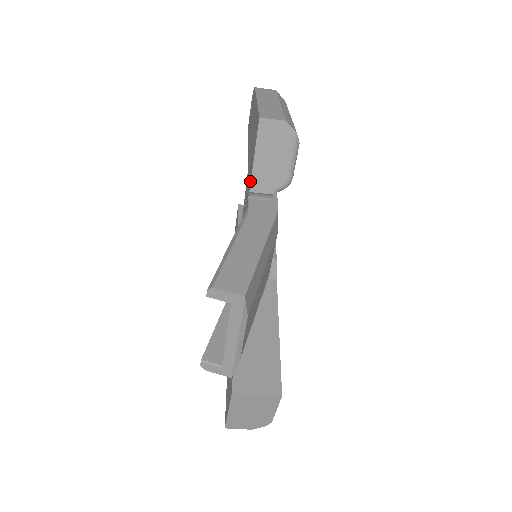
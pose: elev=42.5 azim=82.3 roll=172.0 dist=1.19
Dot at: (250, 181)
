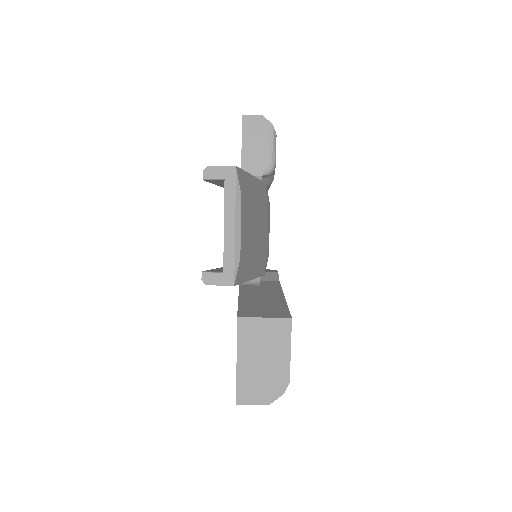
Dot at: (241, 168)
